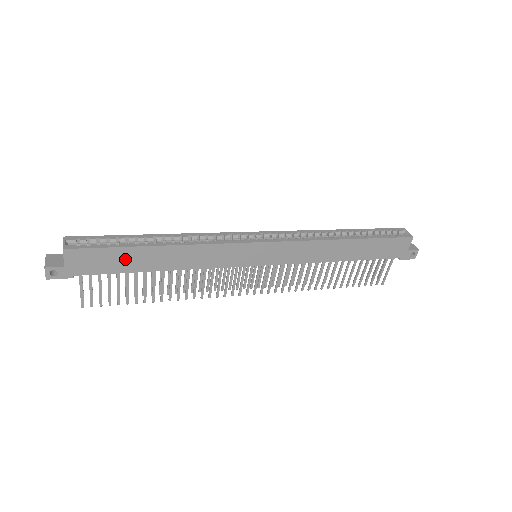
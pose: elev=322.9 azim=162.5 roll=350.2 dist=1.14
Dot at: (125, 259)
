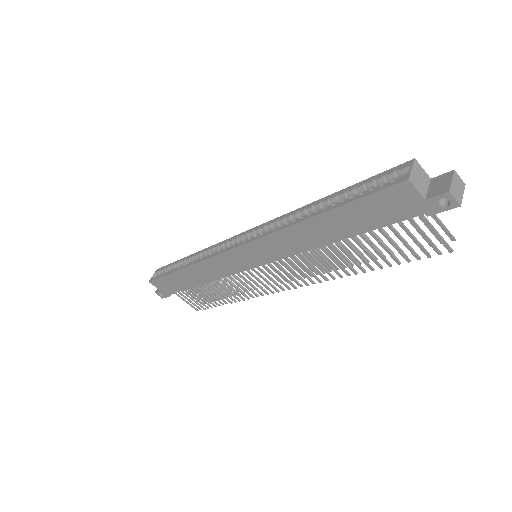
Dot at: (177, 281)
